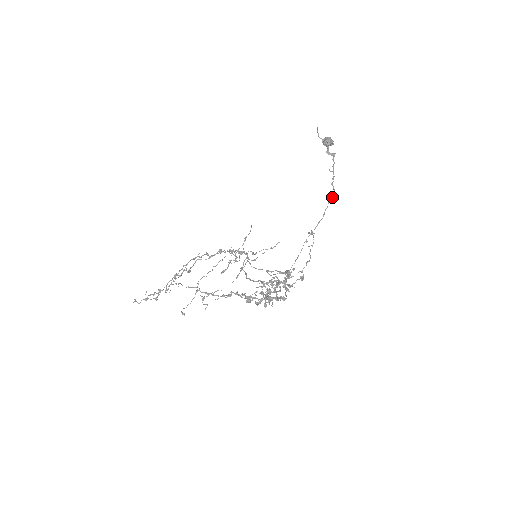
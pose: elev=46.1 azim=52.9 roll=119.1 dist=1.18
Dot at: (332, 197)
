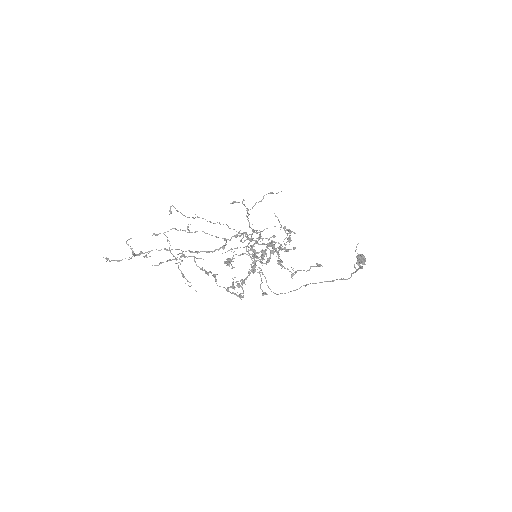
Dot at: (347, 279)
